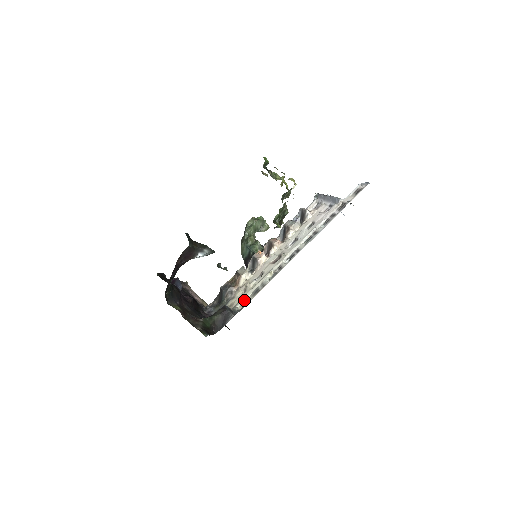
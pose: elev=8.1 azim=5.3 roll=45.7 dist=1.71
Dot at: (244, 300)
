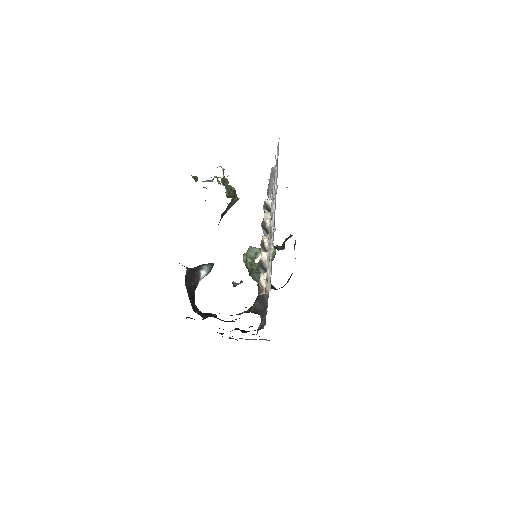
Dot at: (269, 283)
